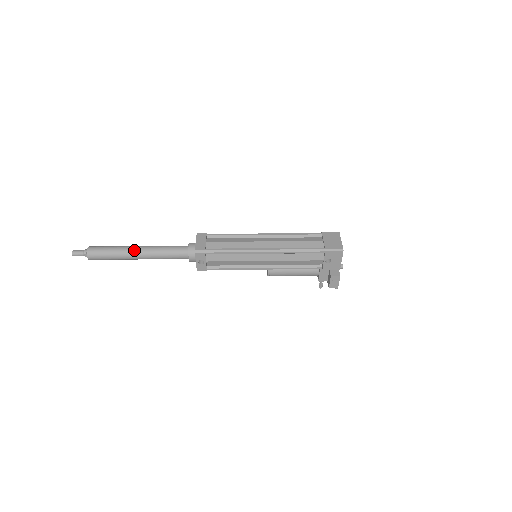
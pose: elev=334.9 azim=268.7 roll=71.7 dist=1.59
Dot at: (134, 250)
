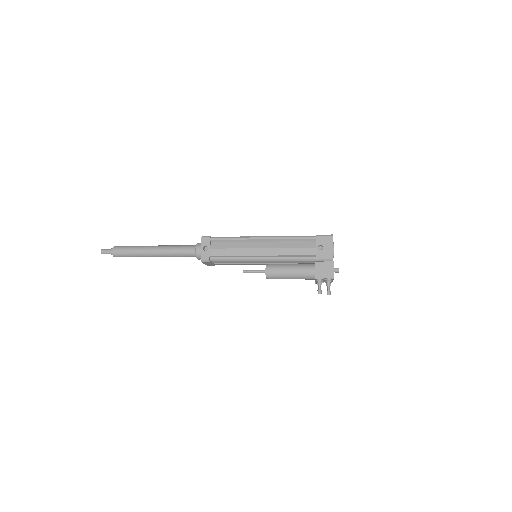
Dot at: (152, 246)
